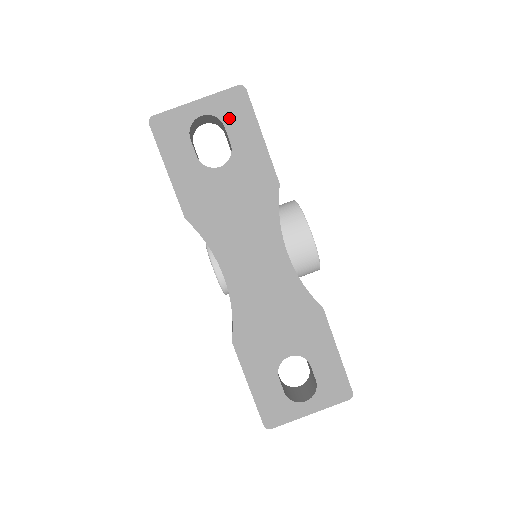
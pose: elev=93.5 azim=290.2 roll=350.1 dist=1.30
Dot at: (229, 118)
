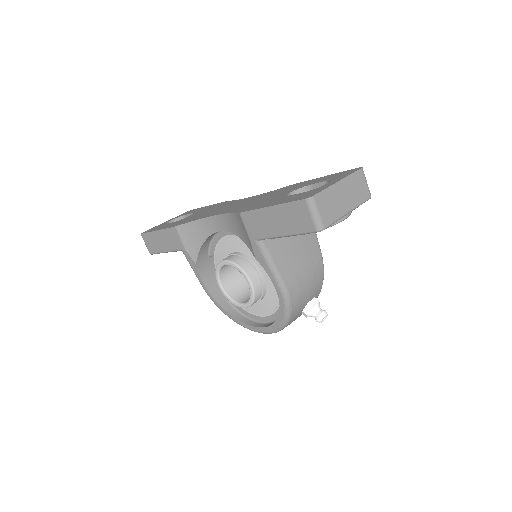
Dot at: occluded
